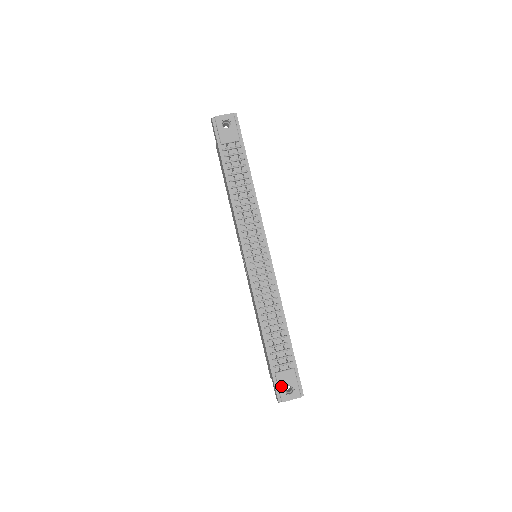
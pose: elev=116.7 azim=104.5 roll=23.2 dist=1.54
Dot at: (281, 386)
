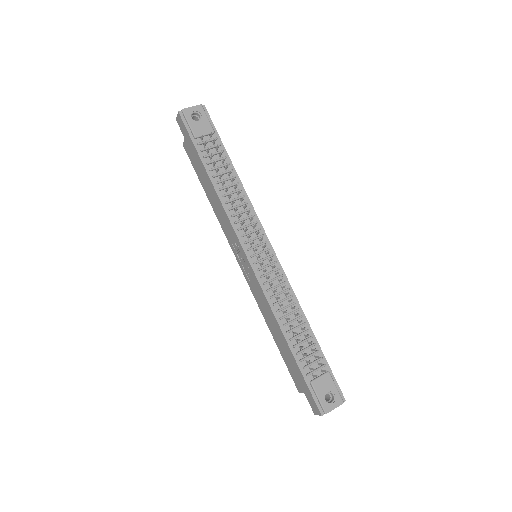
Dot at: (320, 395)
